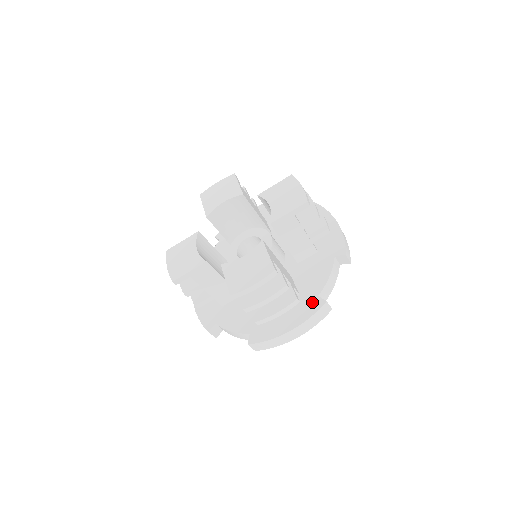
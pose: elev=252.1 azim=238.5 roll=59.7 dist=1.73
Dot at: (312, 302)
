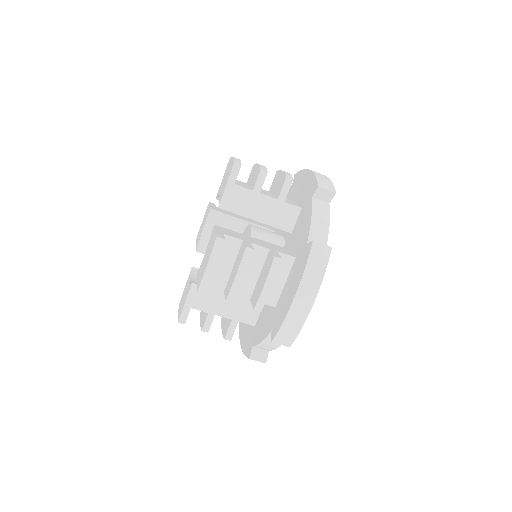
Dot at: (304, 254)
